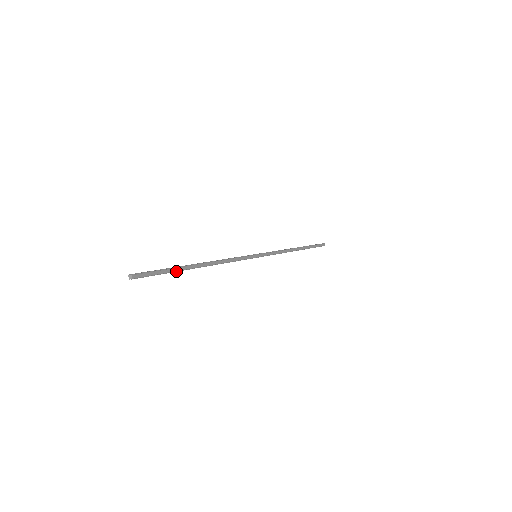
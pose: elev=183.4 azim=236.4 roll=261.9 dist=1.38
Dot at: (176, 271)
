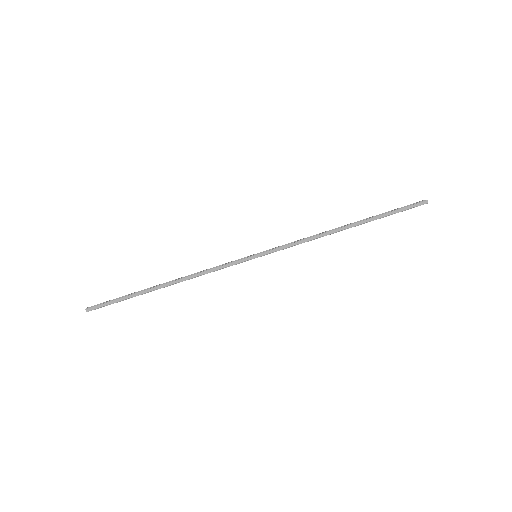
Dot at: occluded
